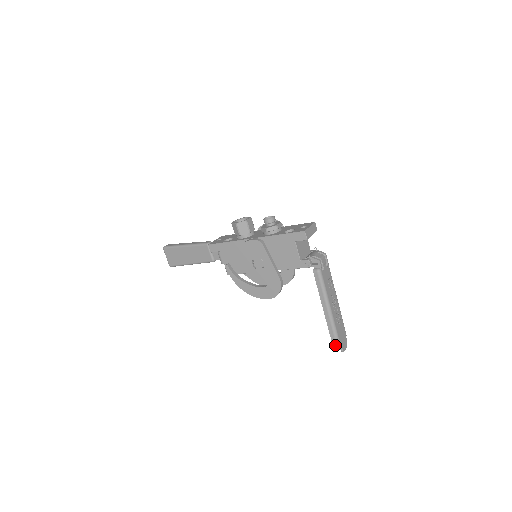
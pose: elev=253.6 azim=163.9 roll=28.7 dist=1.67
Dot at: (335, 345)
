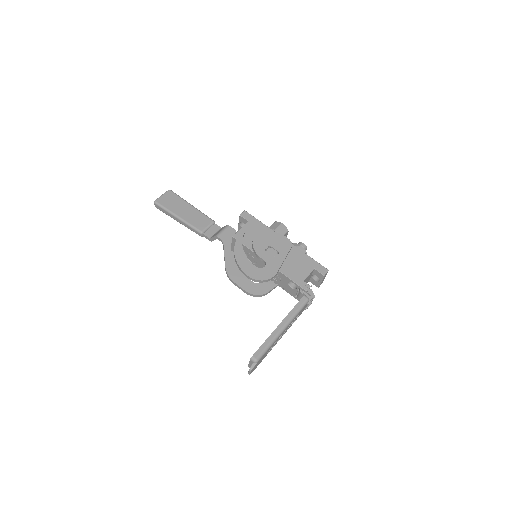
Dot at: (257, 355)
